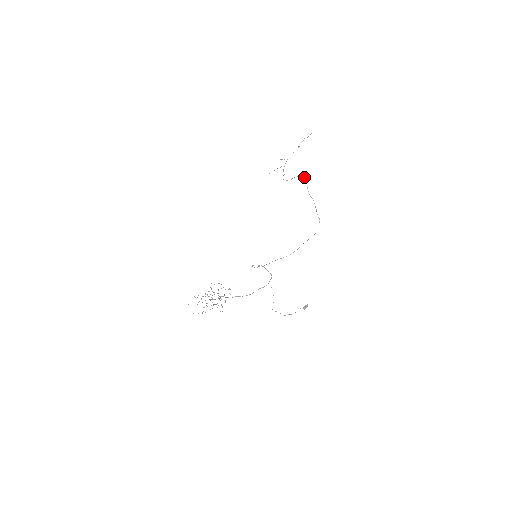
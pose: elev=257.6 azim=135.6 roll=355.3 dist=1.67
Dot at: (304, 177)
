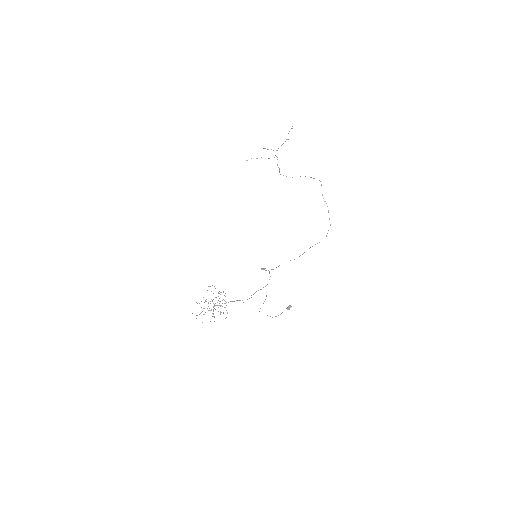
Dot at: (319, 180)
